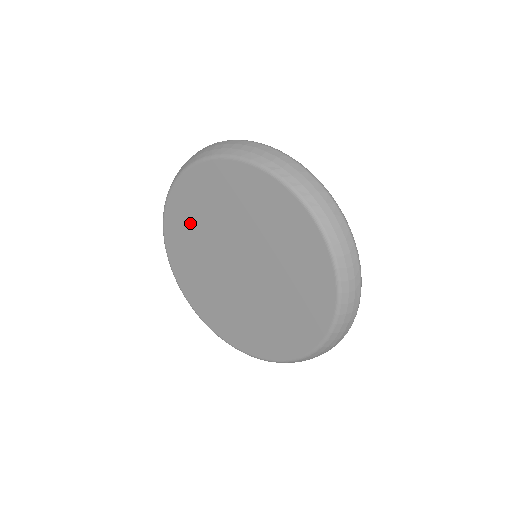
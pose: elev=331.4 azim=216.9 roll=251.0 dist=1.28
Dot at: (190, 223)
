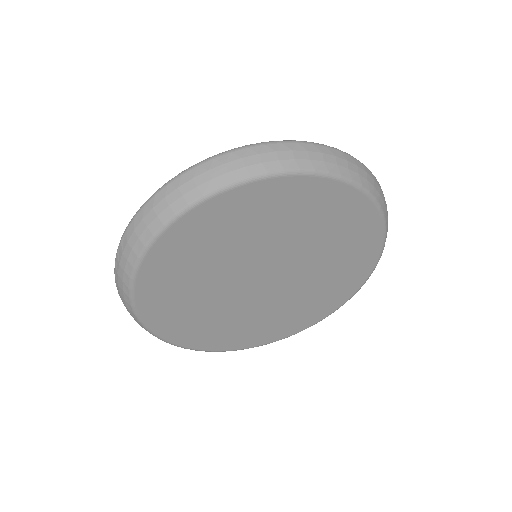
Dot at: (218, 238)
